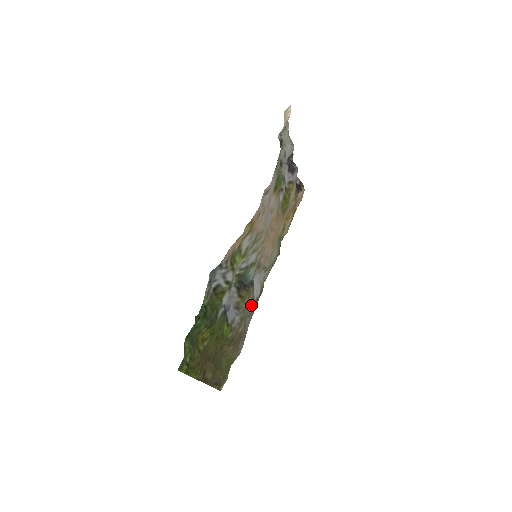
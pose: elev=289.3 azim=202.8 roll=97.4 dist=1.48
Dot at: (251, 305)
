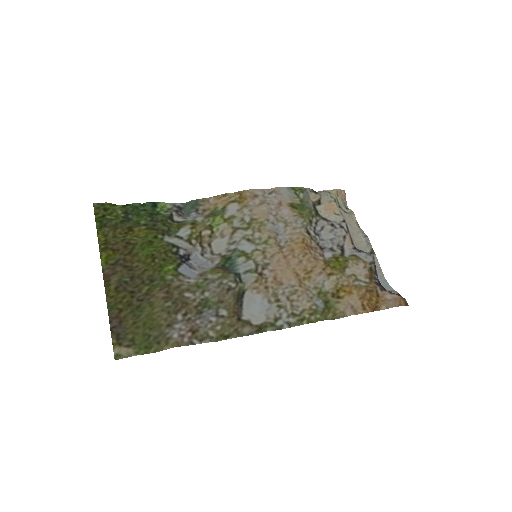
Dot at: (226, 299)
